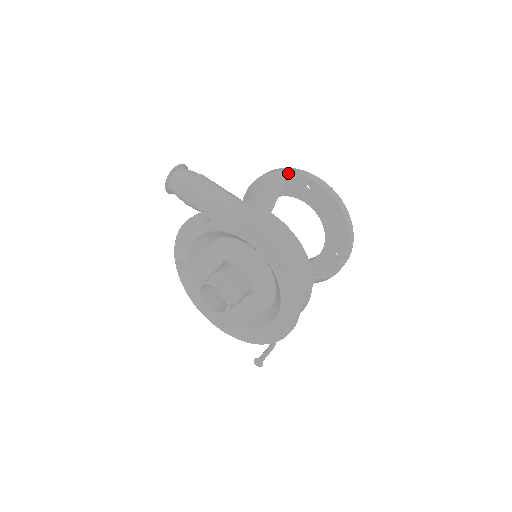
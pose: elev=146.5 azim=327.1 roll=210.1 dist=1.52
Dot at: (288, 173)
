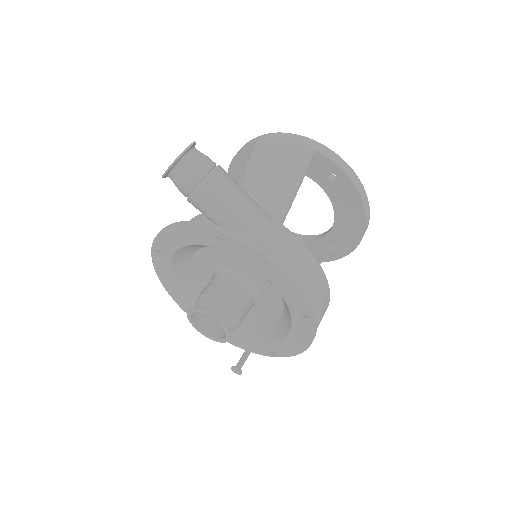
Dot at: (315, 152)
